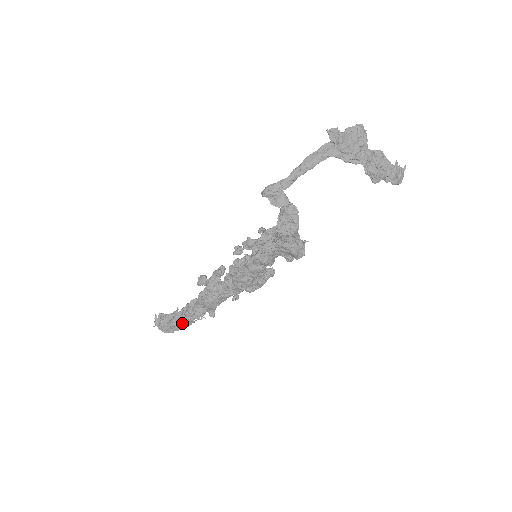
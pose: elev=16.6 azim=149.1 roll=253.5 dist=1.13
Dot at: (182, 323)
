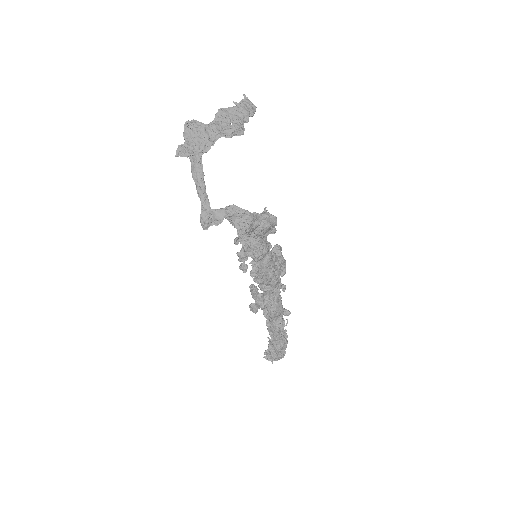
Dot at: (282, 341)
